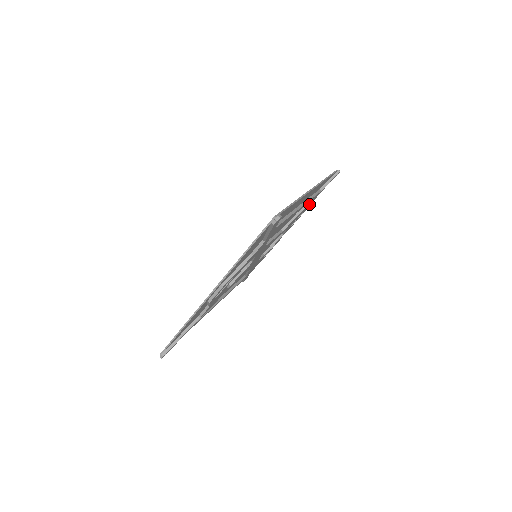
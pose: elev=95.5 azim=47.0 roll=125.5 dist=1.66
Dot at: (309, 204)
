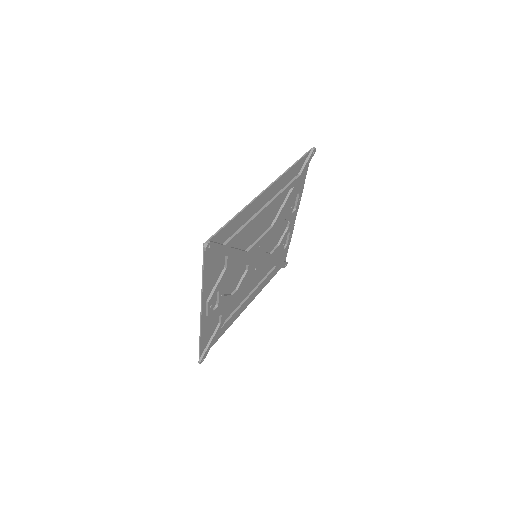
Dot at: (295, 190)
